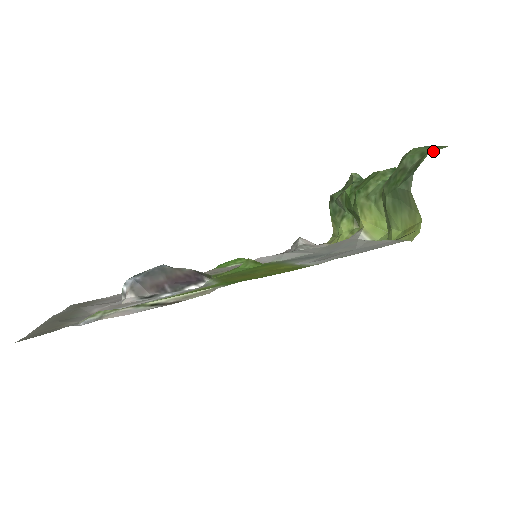
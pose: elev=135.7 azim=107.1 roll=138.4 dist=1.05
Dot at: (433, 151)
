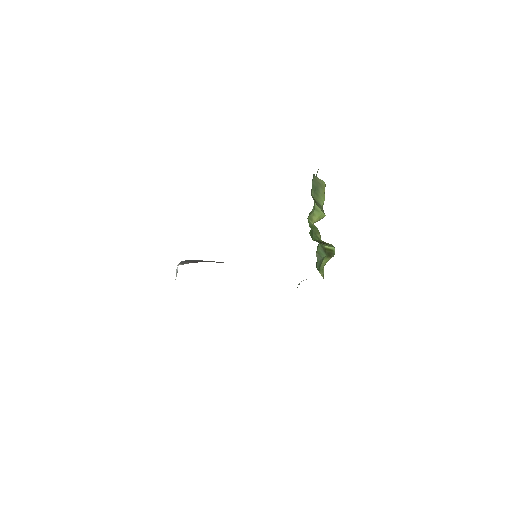
Dot at: occluded
